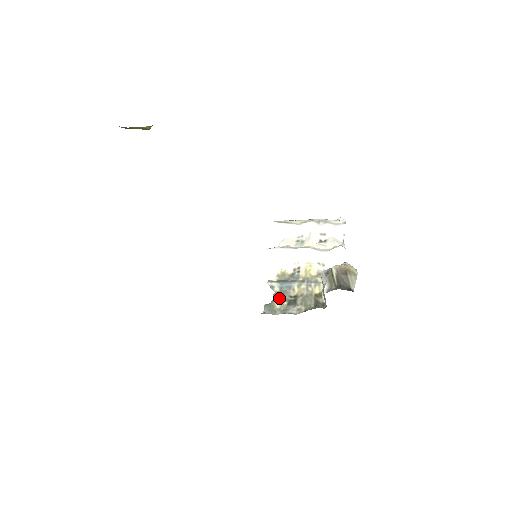
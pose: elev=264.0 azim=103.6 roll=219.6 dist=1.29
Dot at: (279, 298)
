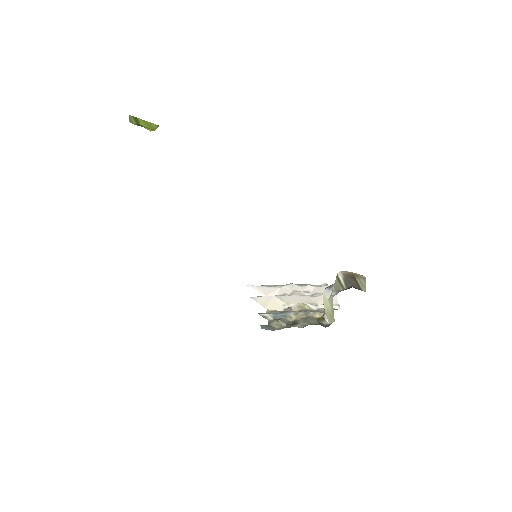
Dot at: (276, 321)
